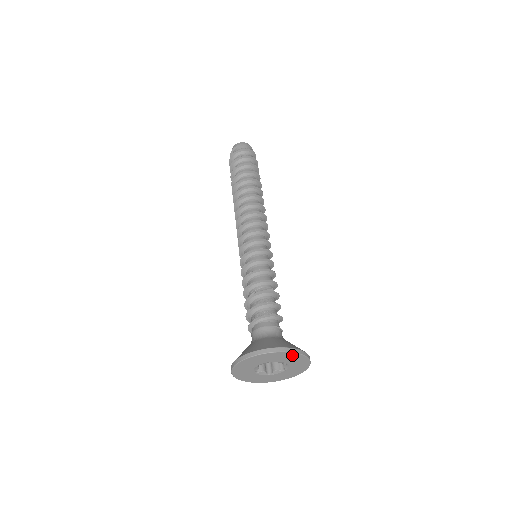
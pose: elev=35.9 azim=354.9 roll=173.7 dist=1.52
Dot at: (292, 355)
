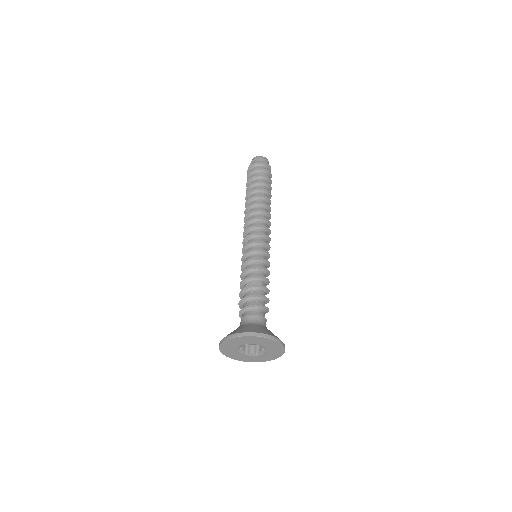
Dot at: (252, 338)
